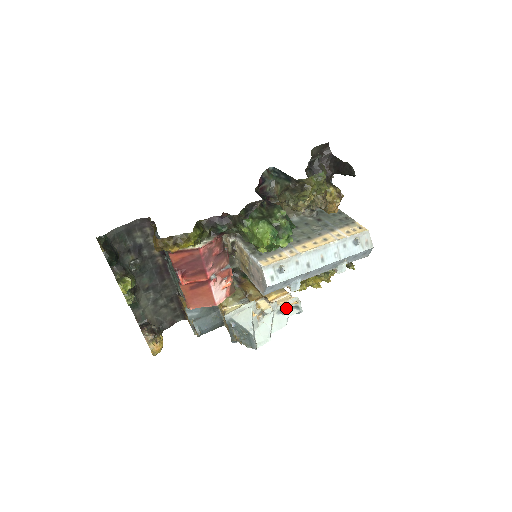
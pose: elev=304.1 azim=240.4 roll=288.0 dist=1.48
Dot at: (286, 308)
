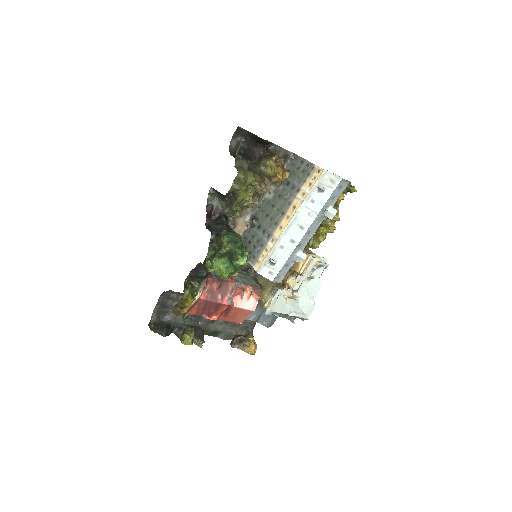
Dot at: (312, 273)
